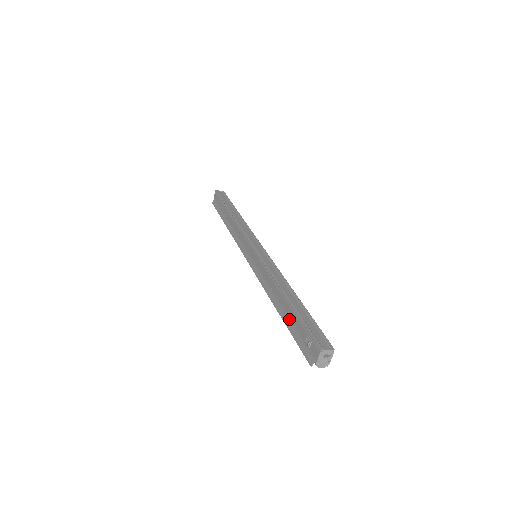
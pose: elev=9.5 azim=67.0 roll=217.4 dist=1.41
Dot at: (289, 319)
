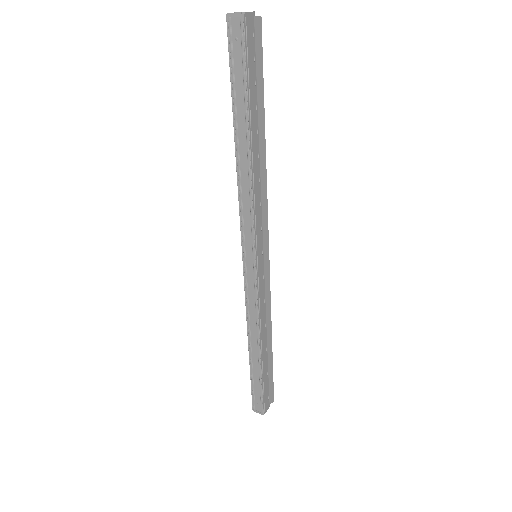
Dot at: occluded
